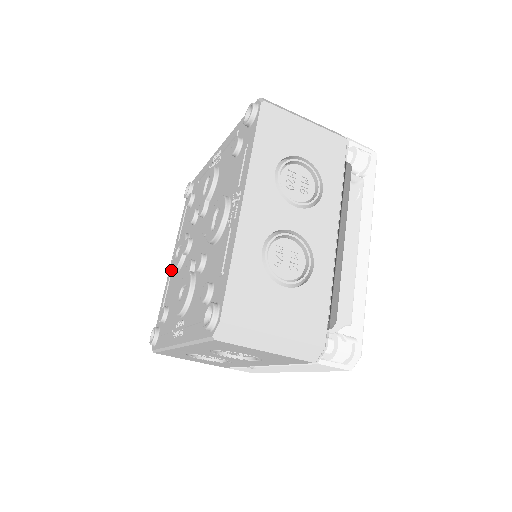
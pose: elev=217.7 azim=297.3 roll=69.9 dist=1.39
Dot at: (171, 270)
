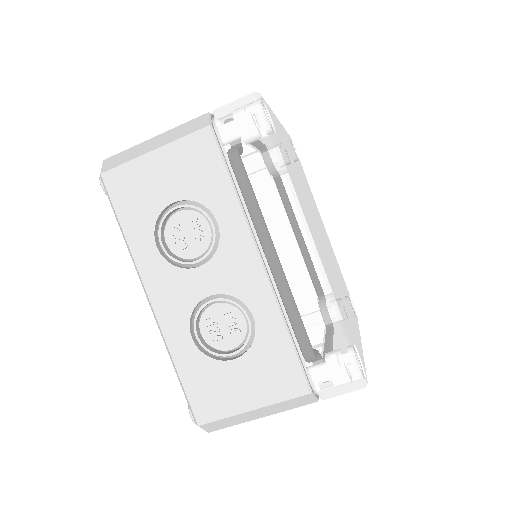
Dot at: occluded
